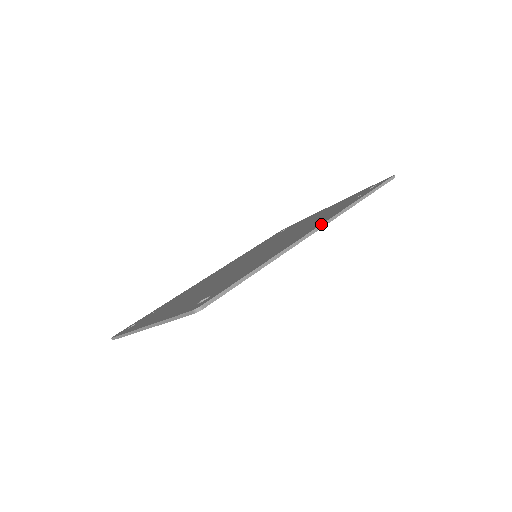
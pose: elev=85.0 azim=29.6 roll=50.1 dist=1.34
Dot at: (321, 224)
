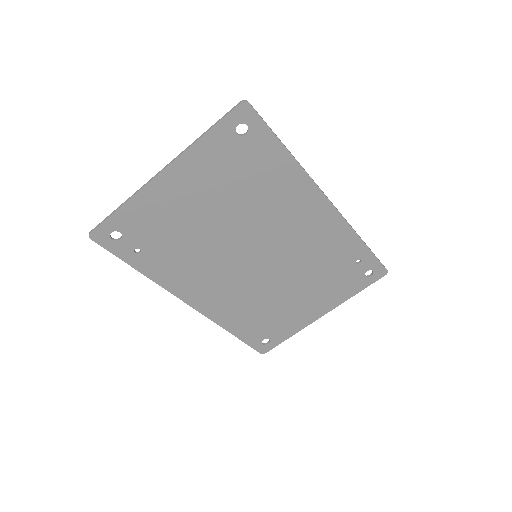
Dot at: (332, 203)
